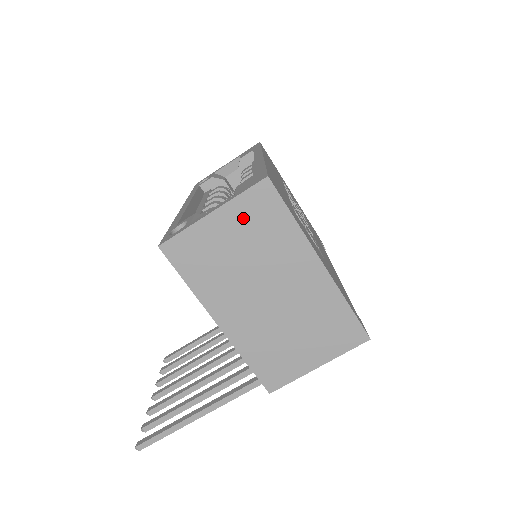
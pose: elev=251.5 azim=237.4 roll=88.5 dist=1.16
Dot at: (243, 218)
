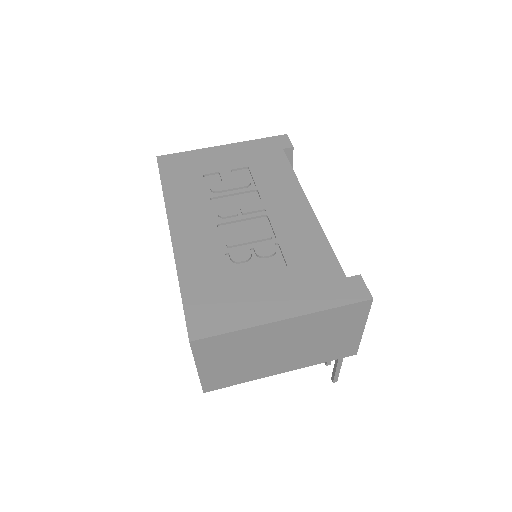
Dot at: (213, 356)
